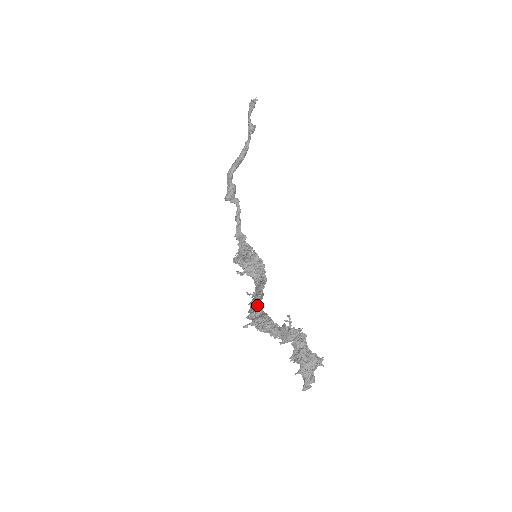
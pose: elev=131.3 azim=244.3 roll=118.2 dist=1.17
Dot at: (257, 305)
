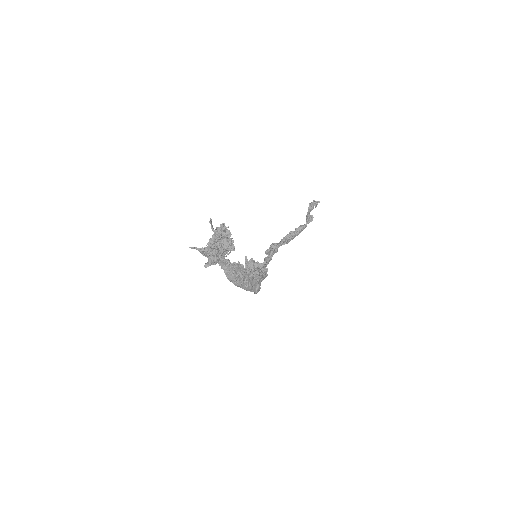
Dot at: occluded
